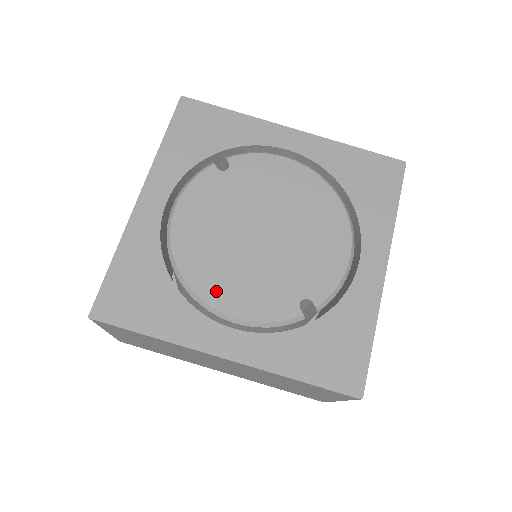
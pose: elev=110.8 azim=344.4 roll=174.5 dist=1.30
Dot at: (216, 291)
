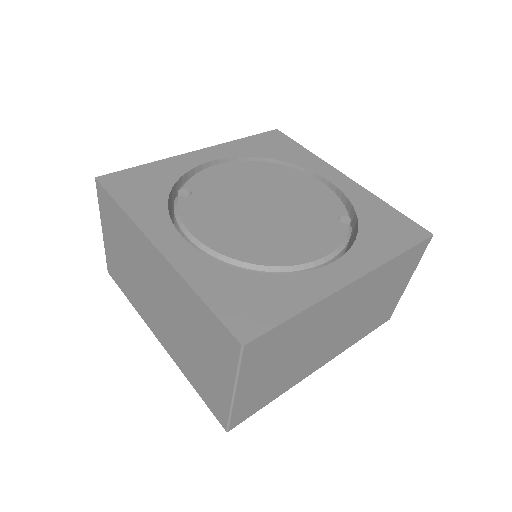
Dot at: (291, 254)
